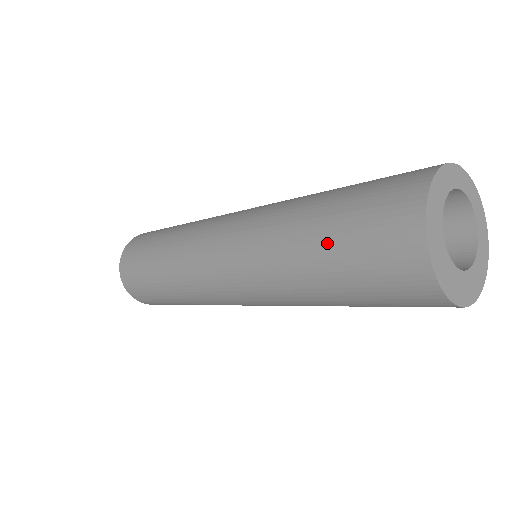
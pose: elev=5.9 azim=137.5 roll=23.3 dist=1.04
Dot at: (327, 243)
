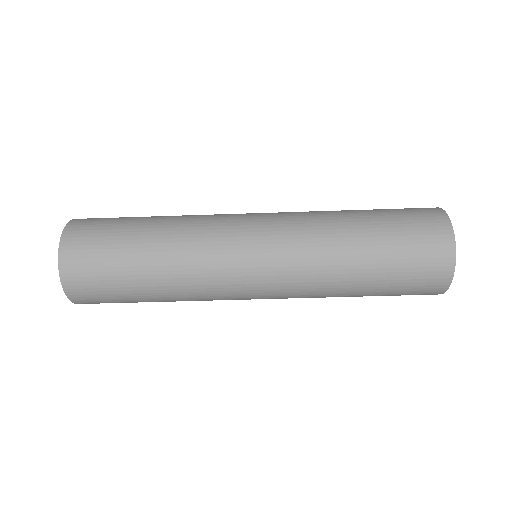
Dot at: (377, 217)
